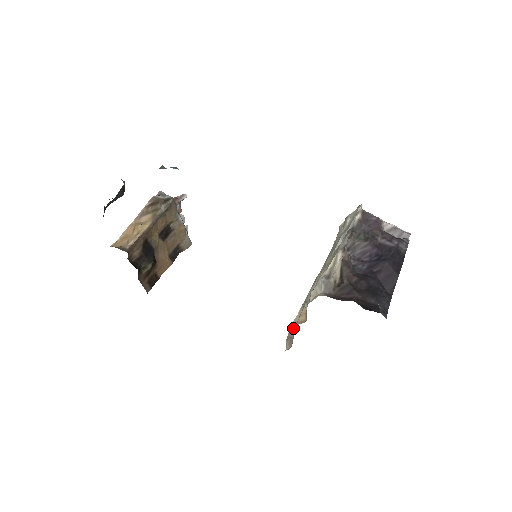
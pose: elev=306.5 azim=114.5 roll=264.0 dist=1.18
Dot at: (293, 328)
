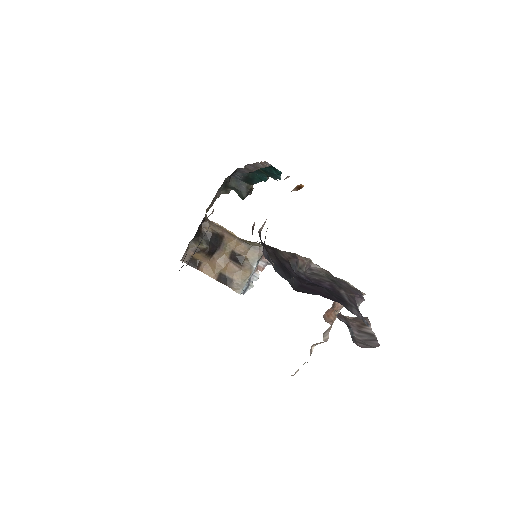
Dot at: occluded
